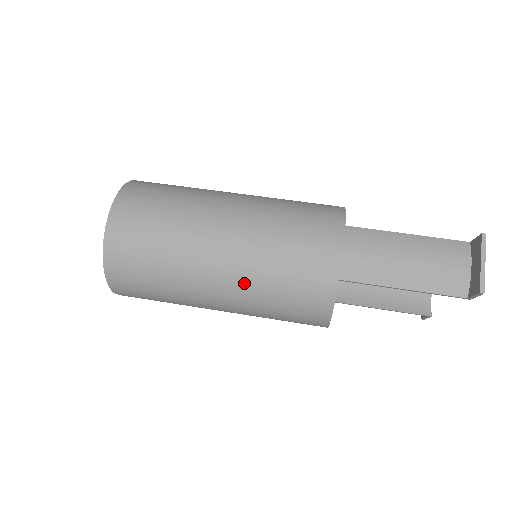
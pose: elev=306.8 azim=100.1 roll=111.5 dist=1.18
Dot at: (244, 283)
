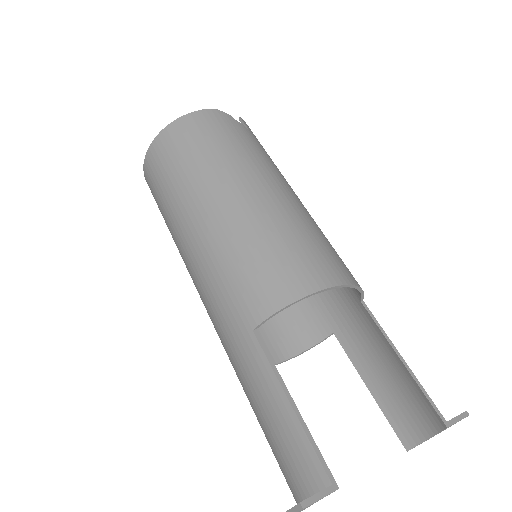
Dot at: occluded
